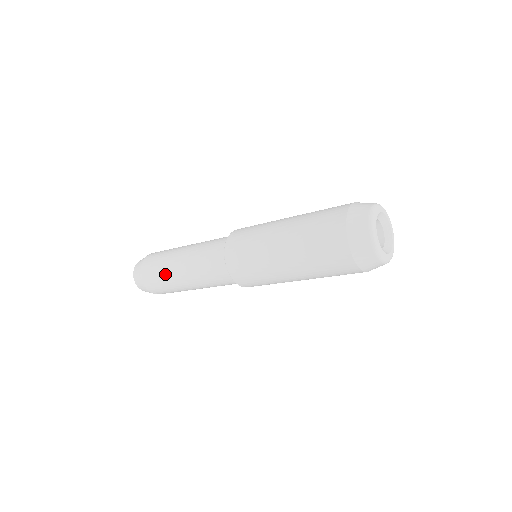
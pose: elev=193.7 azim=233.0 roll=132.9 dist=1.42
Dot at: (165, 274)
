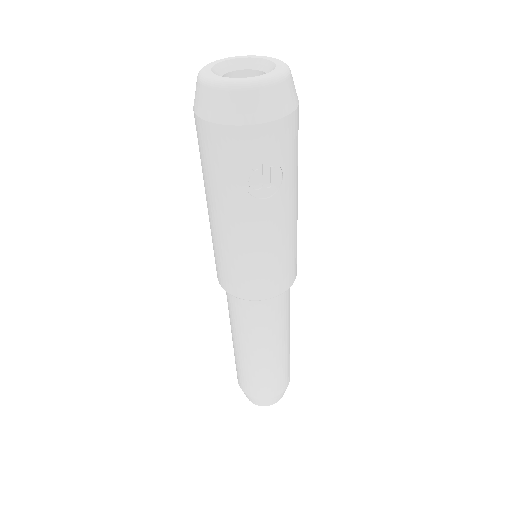
Dot at: occluded
